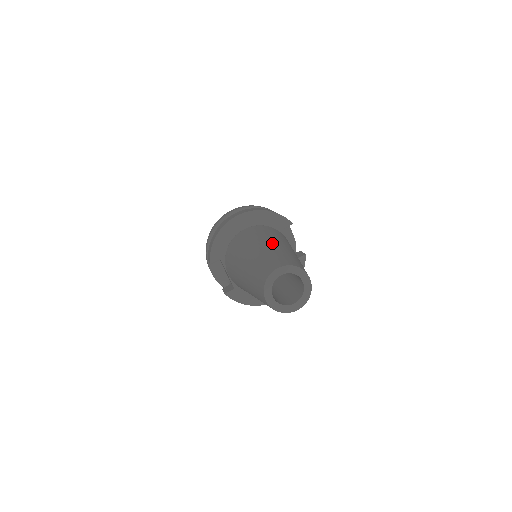
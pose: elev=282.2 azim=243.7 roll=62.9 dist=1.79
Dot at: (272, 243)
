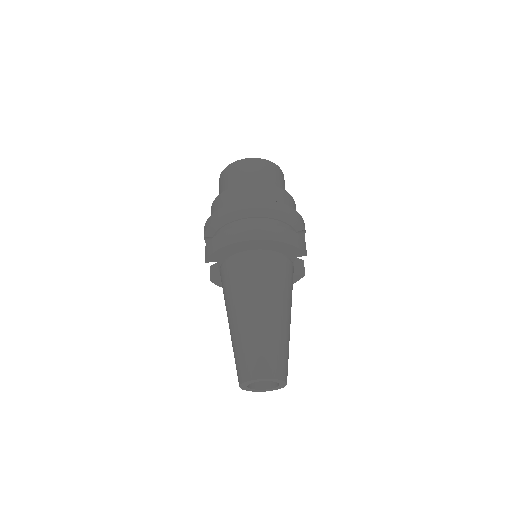
Dot at: (271, 314)
